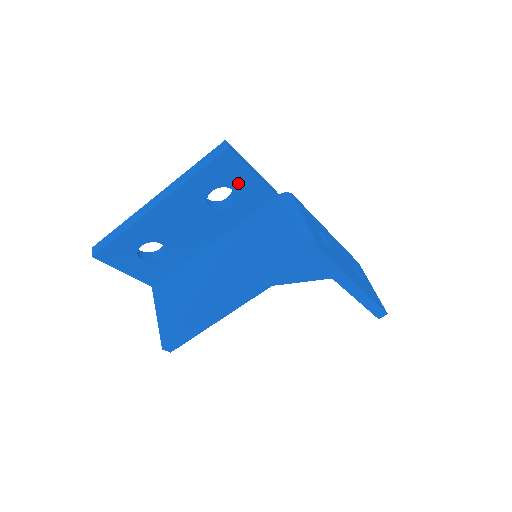
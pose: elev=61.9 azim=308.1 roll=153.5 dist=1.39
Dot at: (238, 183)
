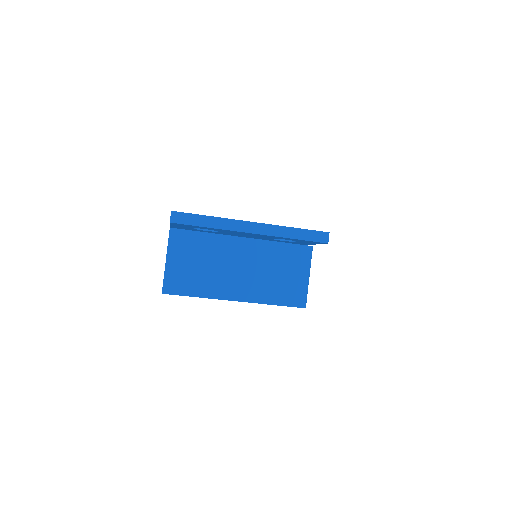
Dot at: (303, 242)
